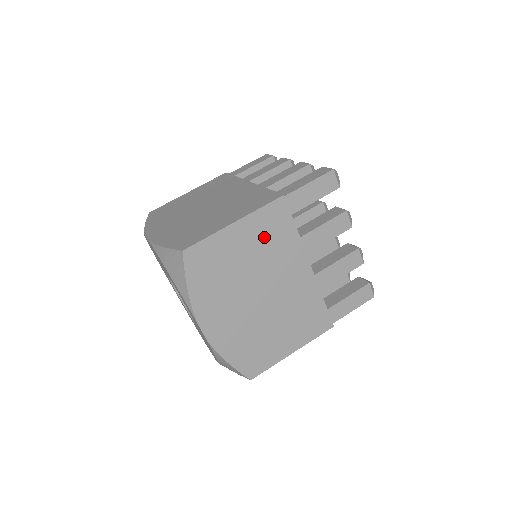
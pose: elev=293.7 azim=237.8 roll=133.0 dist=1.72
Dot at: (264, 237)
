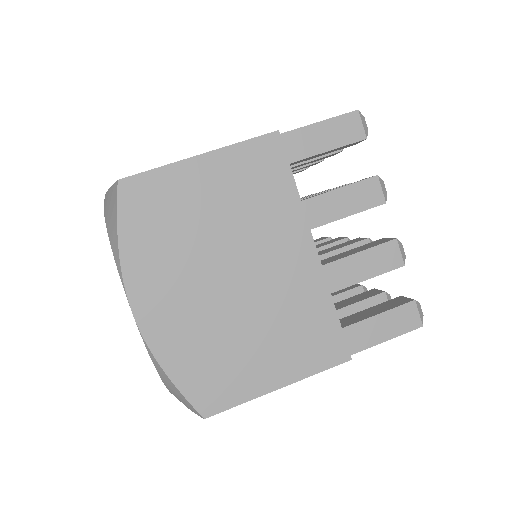
Dot at: (244, 186)
